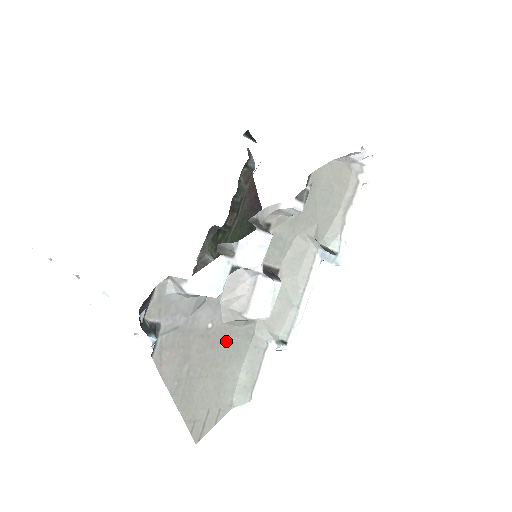
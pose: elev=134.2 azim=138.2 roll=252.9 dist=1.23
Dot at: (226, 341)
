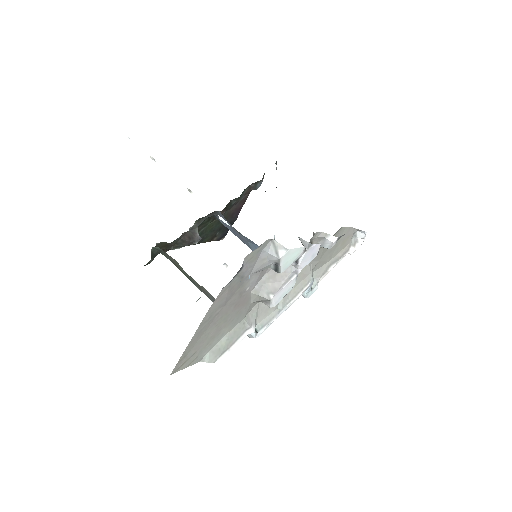
Dot at: (241, 307)
